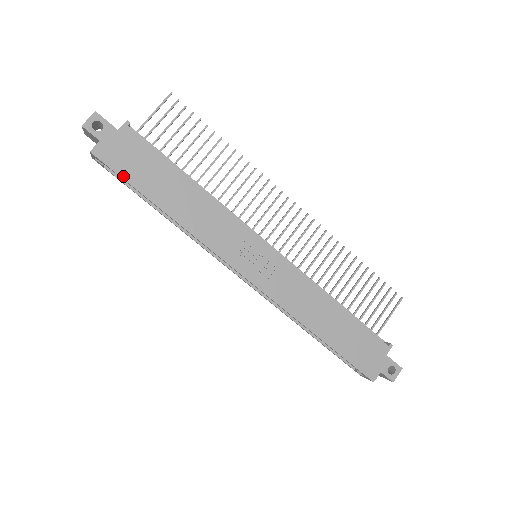
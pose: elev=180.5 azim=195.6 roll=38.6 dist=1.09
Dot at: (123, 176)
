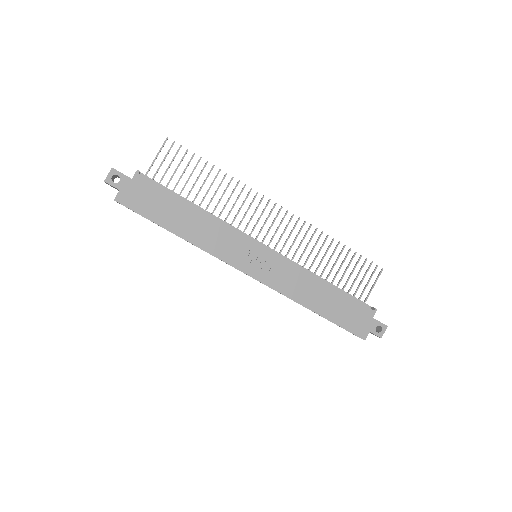
Dot at: (142, 214)
